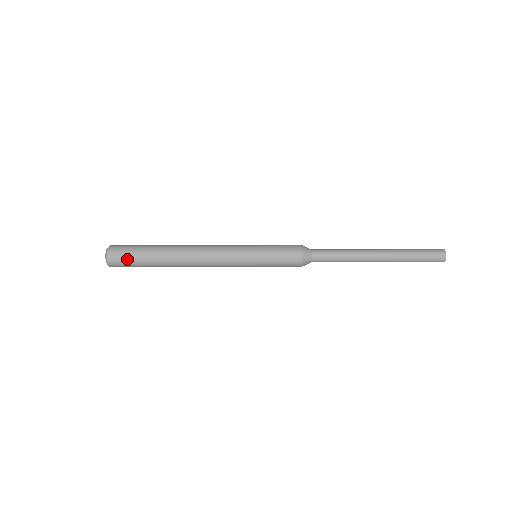
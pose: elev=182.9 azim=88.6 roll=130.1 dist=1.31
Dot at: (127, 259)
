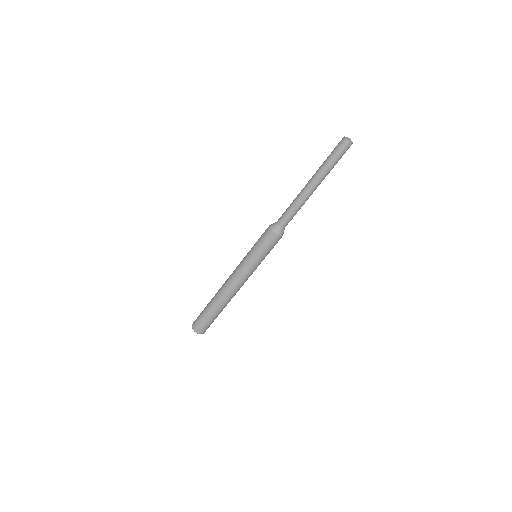
Dot at: (199, 316)
